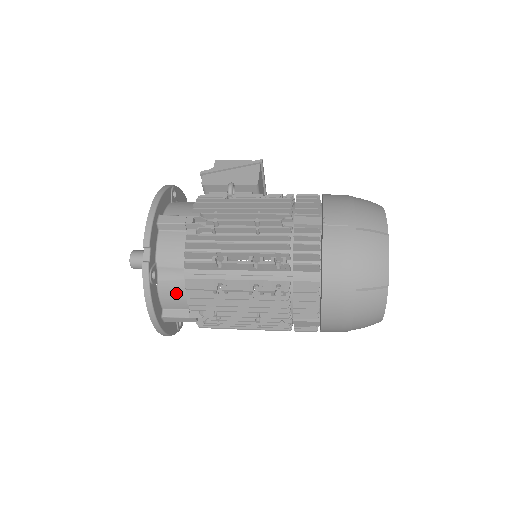
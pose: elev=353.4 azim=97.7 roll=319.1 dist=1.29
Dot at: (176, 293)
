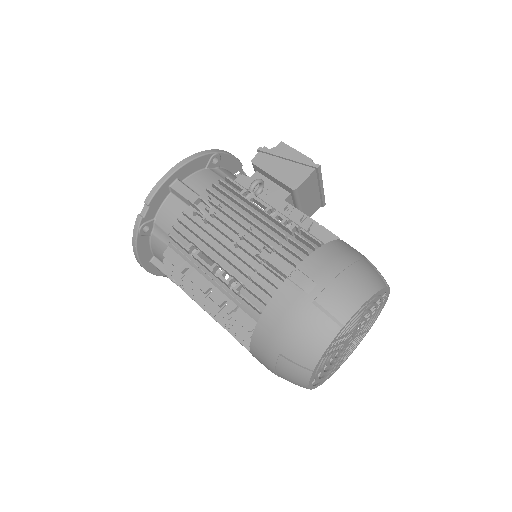
Dot at: (161, 252)
